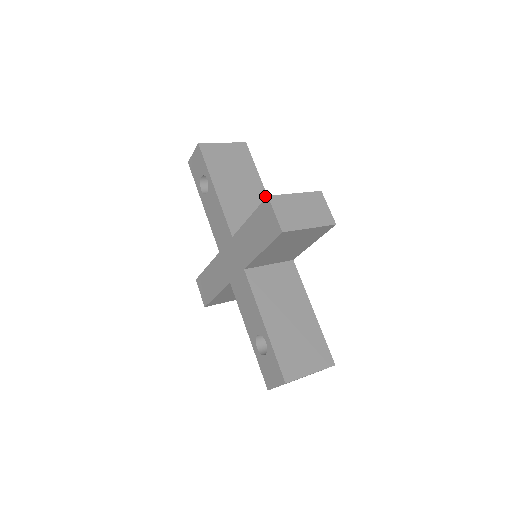
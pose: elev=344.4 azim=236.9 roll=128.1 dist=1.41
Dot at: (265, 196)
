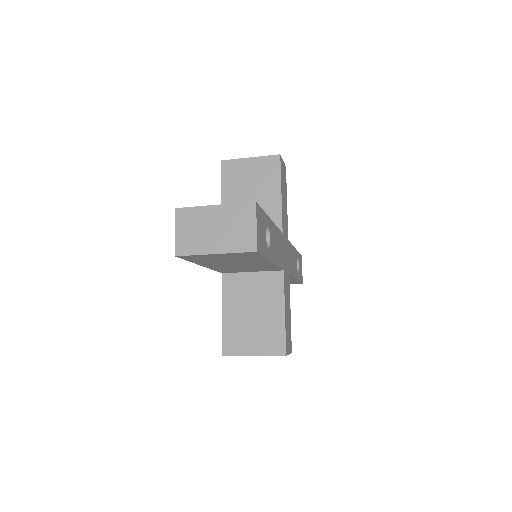
Dot at: occluded
